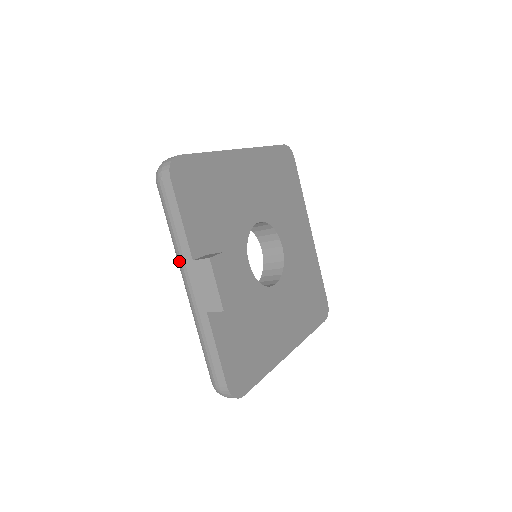
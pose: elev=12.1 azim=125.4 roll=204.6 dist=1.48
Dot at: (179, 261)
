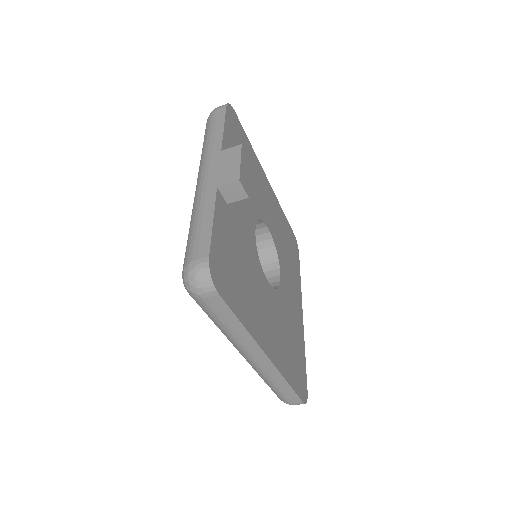
Dot at: (204, 157)
